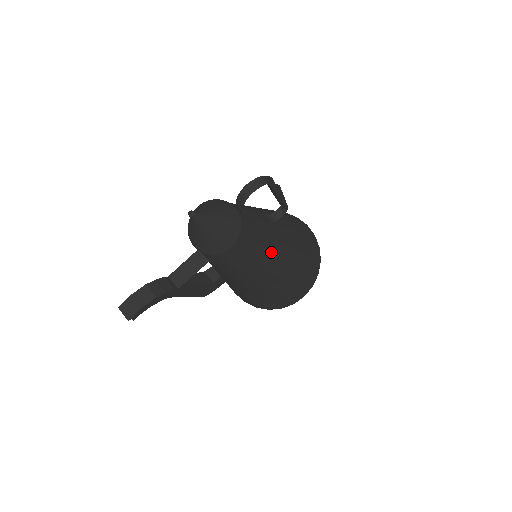
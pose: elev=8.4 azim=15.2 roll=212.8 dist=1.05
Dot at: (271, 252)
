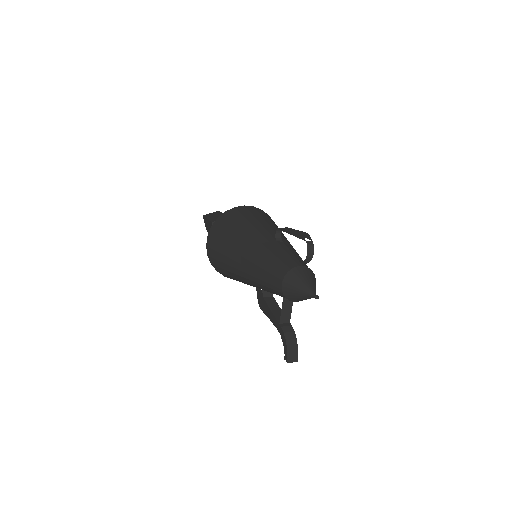
Dot at: occluded
